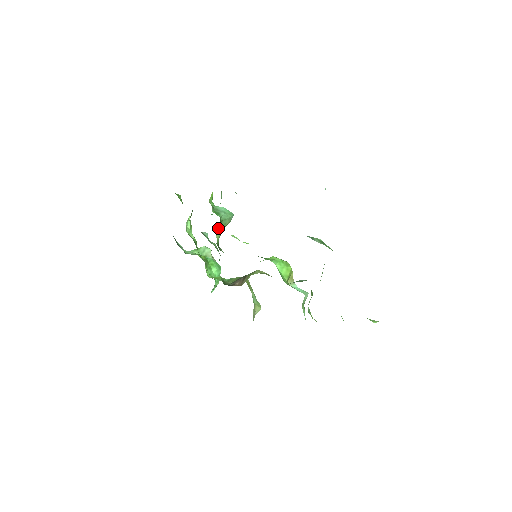
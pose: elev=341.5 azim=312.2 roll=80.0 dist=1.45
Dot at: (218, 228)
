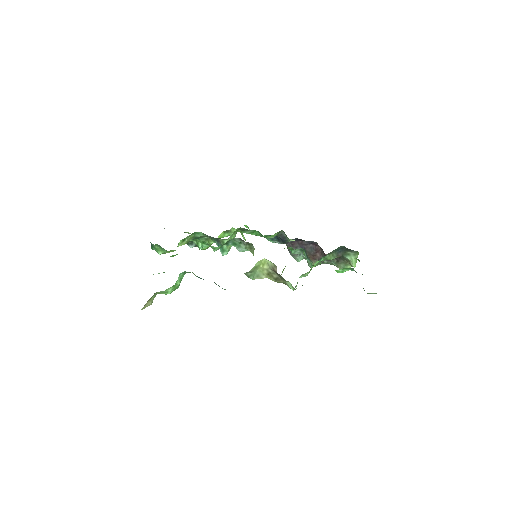
Dot at: occluded
